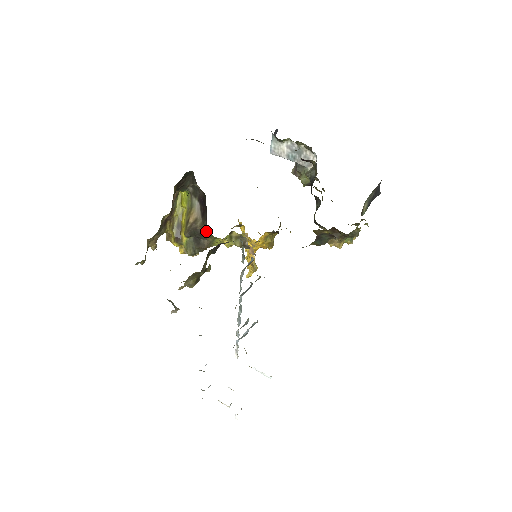
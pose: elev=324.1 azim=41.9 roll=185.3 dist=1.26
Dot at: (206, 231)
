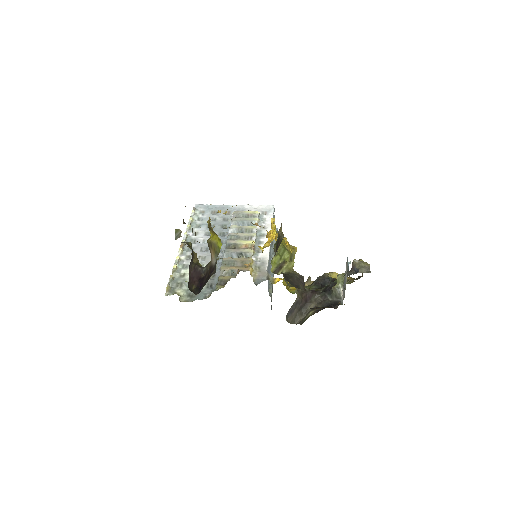
Dot at: (204, 271)
